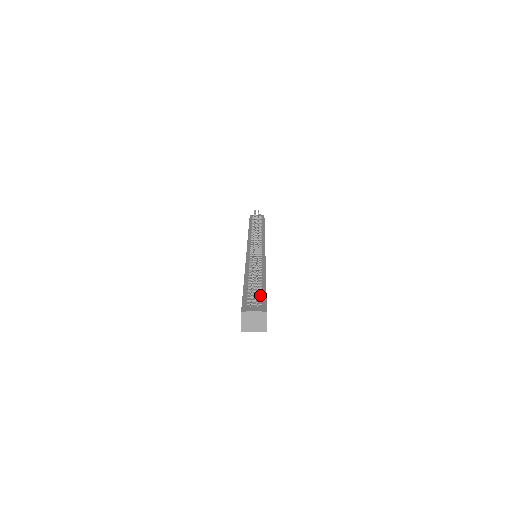
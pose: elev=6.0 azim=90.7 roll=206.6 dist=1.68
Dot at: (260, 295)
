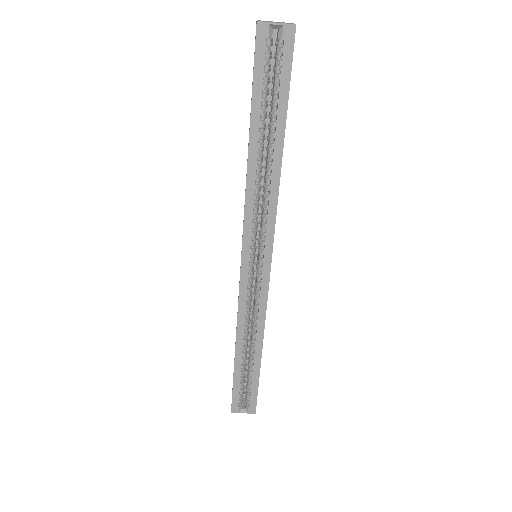
Dot at: occluded
